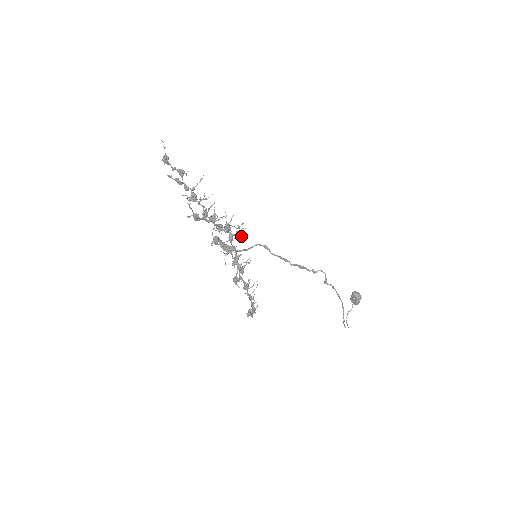
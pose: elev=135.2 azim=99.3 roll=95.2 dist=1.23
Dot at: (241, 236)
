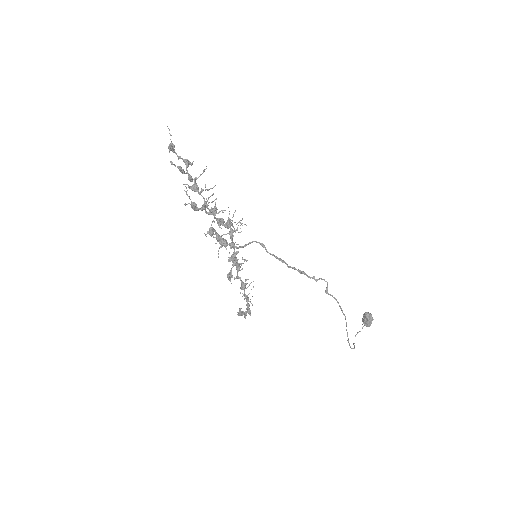
Dot at: occluded
